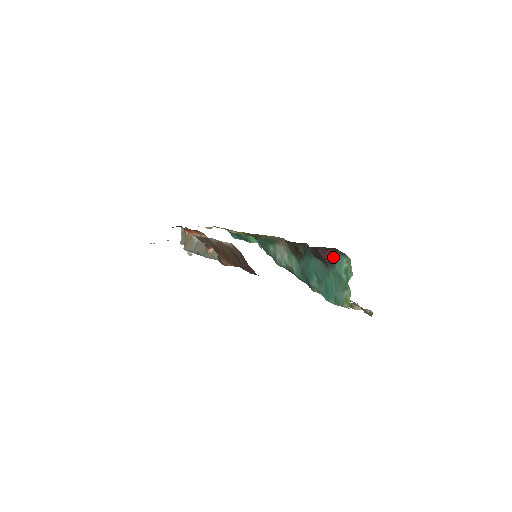
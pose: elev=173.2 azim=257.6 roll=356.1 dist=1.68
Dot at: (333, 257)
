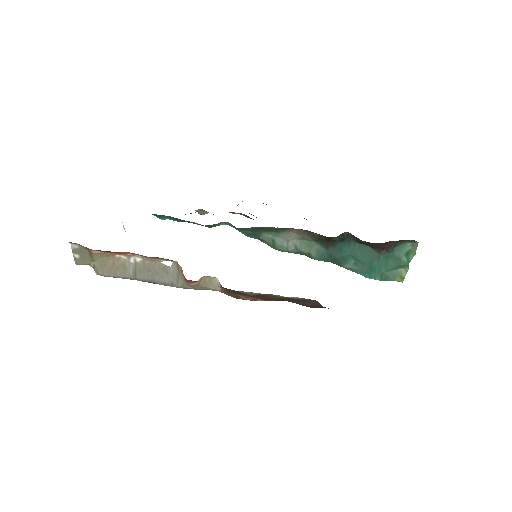
Dot at: (395, 245)
